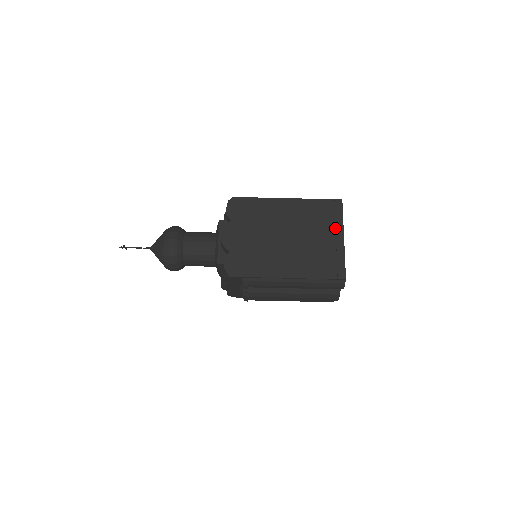
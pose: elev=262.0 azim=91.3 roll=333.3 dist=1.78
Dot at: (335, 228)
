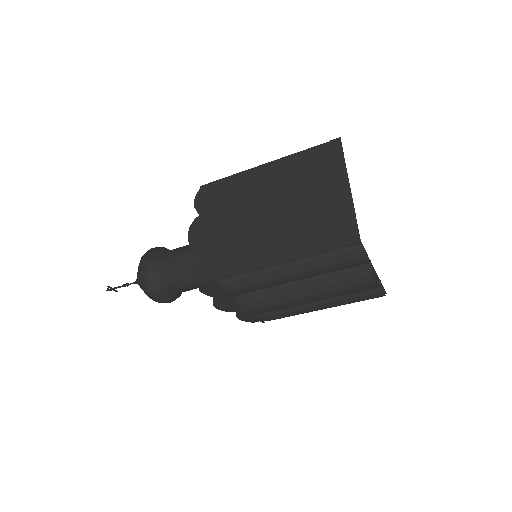
Dot at: (335, 177)
